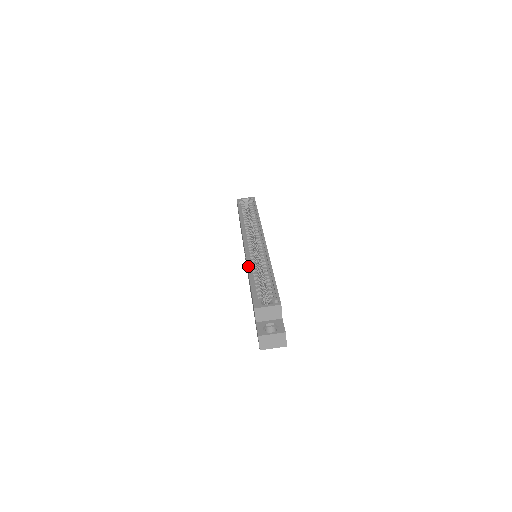
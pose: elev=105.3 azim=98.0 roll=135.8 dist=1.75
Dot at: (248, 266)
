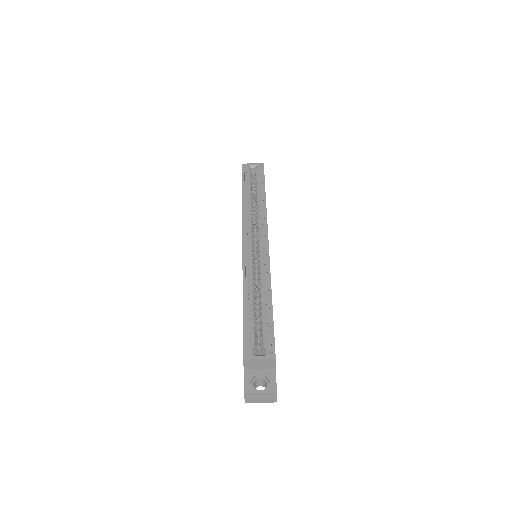
Dot at: (243, 285)
